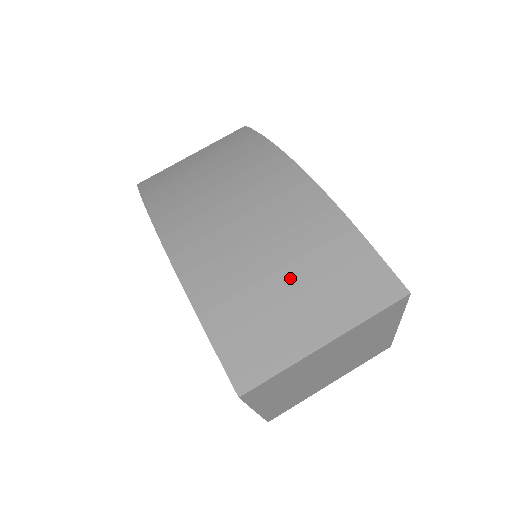
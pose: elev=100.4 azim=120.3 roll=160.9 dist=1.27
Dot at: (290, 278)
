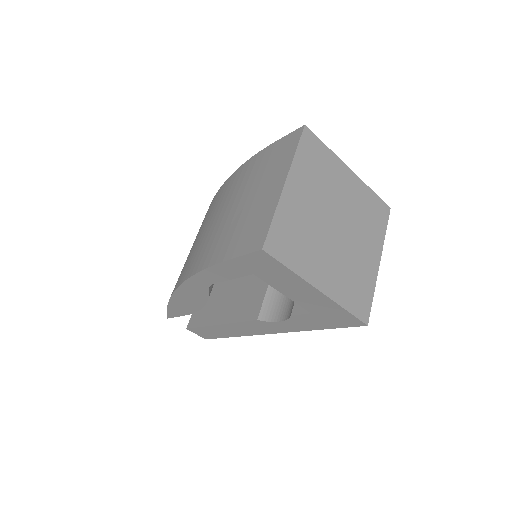
Dot at: (246, 197)
